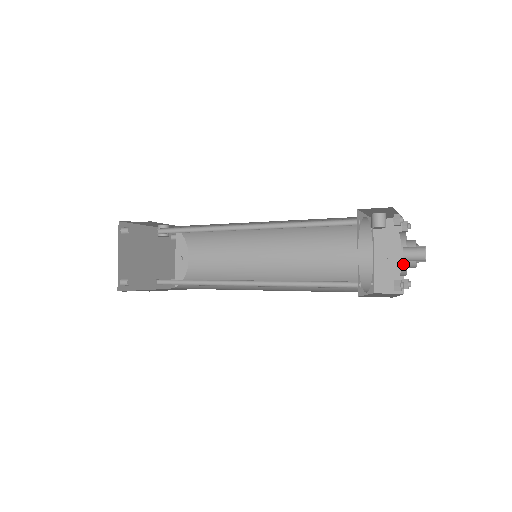
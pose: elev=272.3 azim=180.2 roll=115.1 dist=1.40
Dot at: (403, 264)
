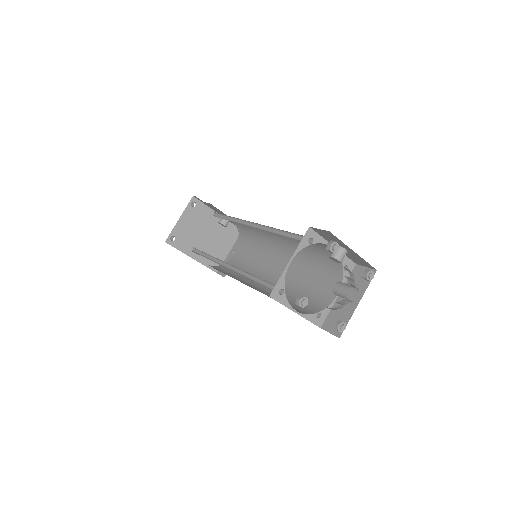
Dot at: occluded
